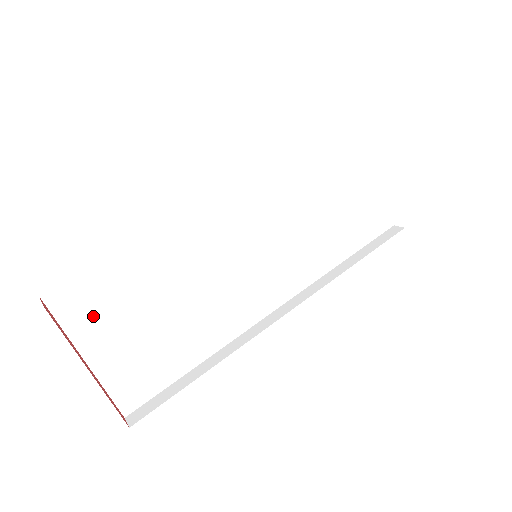
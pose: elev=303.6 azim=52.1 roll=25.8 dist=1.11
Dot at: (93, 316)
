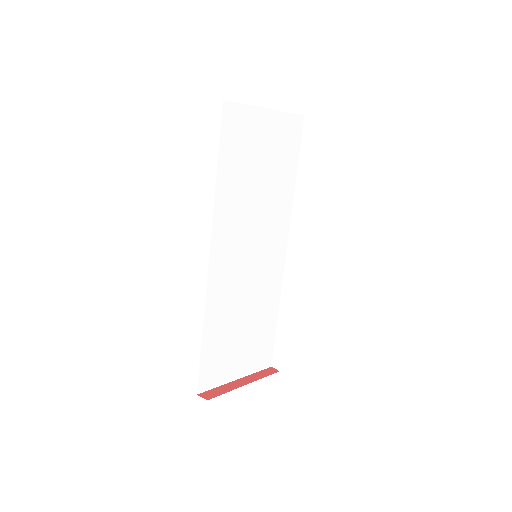
Dot at: (221, 369)
